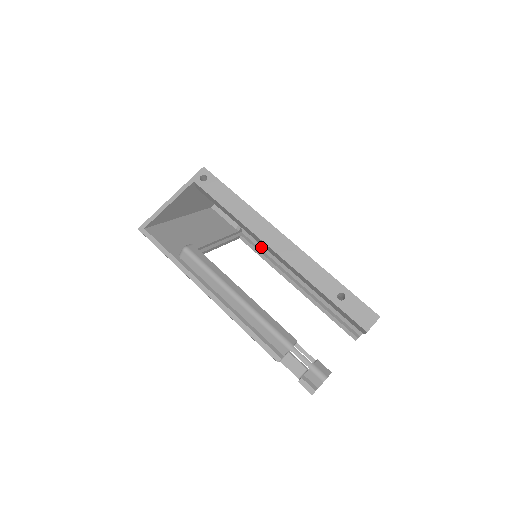
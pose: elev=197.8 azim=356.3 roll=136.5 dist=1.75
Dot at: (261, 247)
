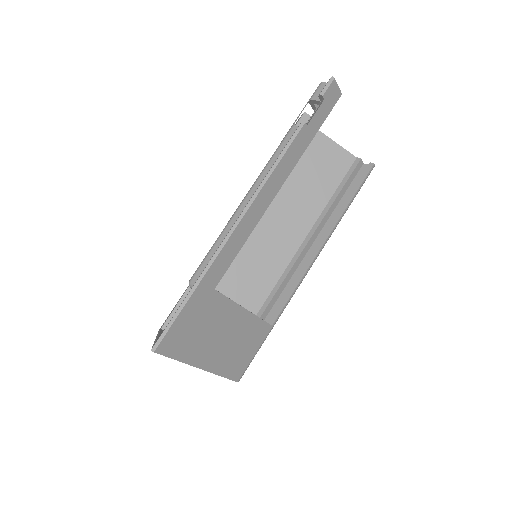
Dot at: occluded
